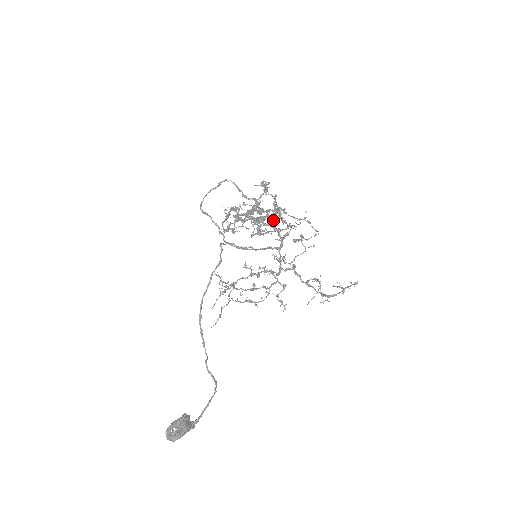
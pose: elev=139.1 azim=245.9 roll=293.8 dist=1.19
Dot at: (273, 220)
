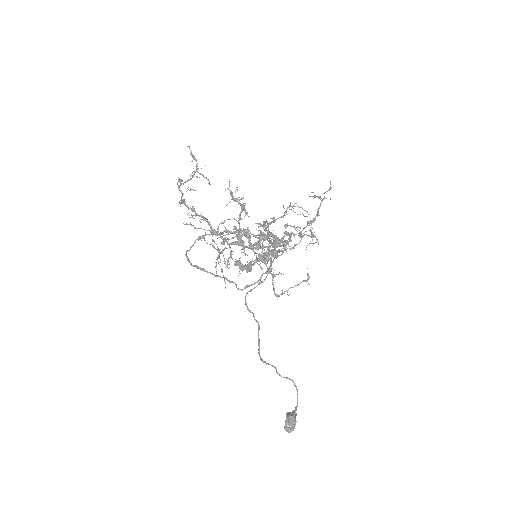
Dot at: (277, 254)
